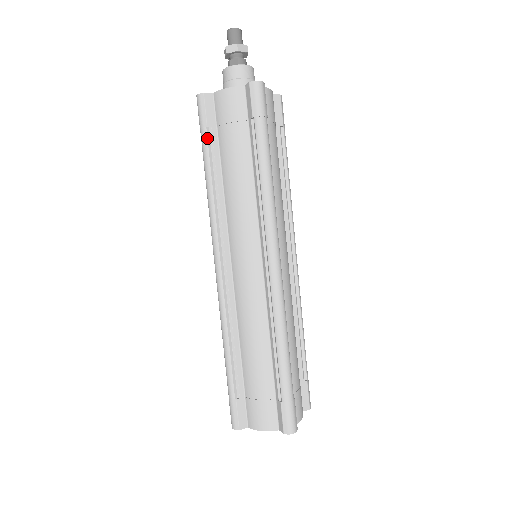
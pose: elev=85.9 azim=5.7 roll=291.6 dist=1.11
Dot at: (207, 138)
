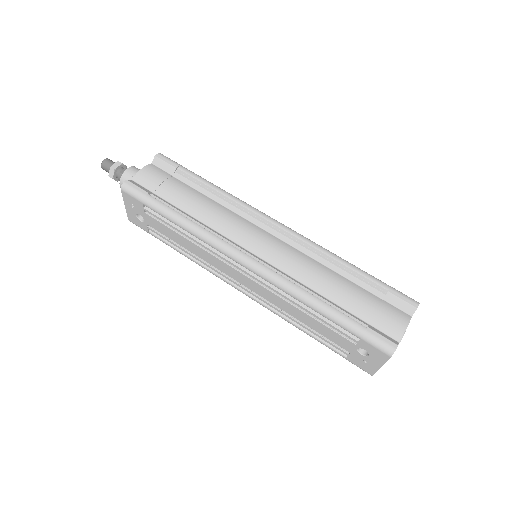
Dot at: (155, 199)
